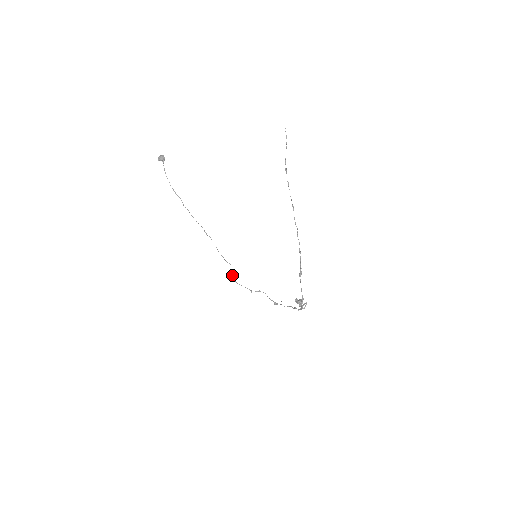
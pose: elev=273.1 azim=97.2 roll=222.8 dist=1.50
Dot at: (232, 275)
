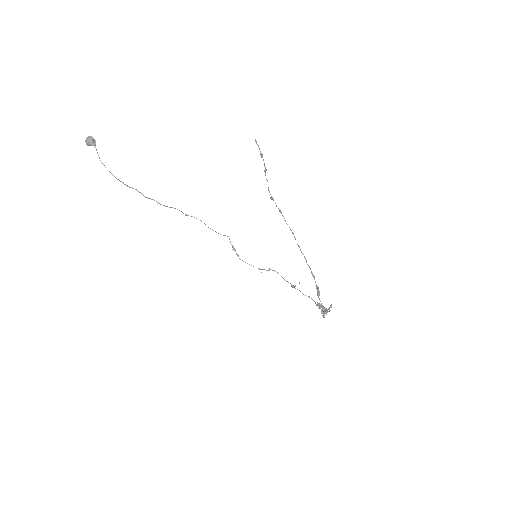
Dot at: occluded
